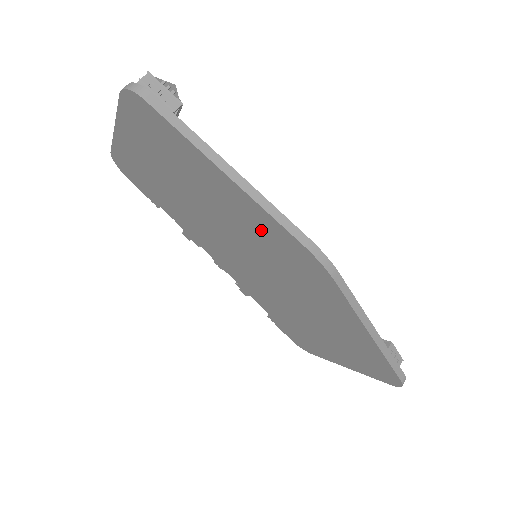
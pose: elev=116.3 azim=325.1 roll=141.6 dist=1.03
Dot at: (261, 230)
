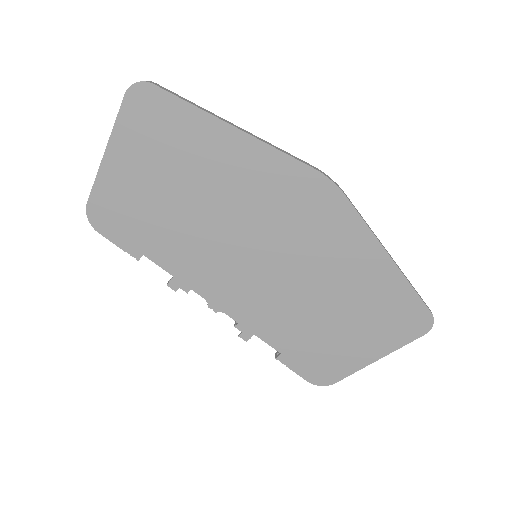
Dot at: (270, 183)
